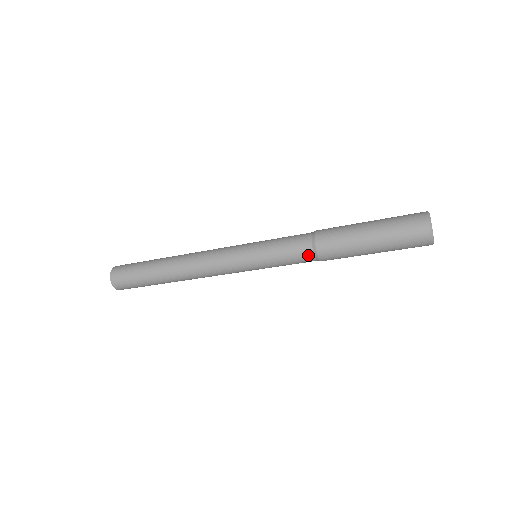
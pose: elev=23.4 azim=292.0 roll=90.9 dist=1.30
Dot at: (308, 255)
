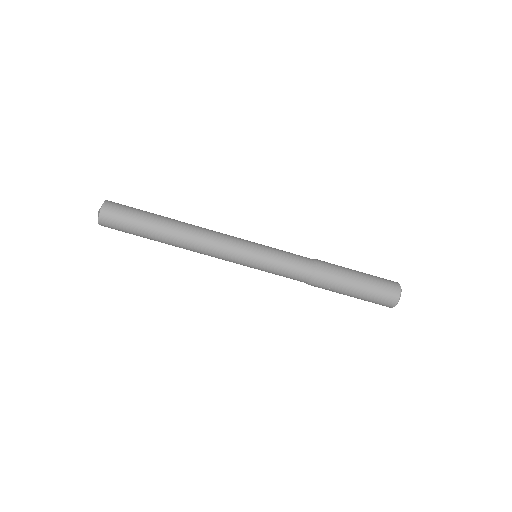
Dot at: (308, 260)
